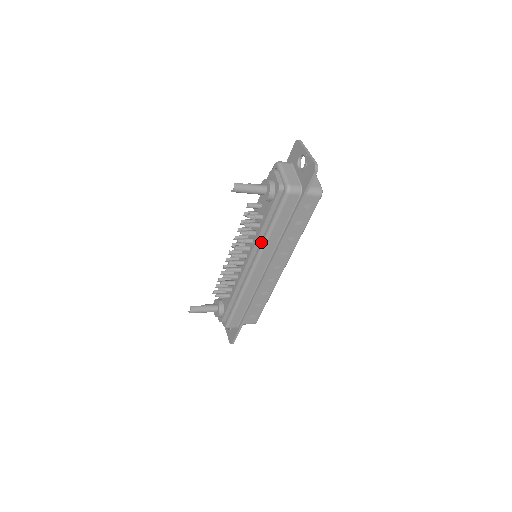
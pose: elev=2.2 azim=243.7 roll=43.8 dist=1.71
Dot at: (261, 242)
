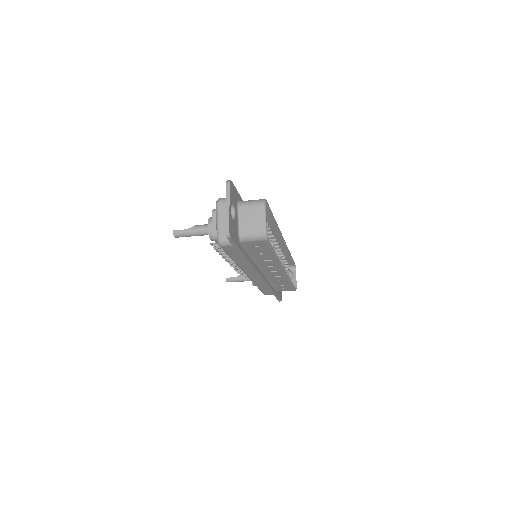
Dot at: occluded
